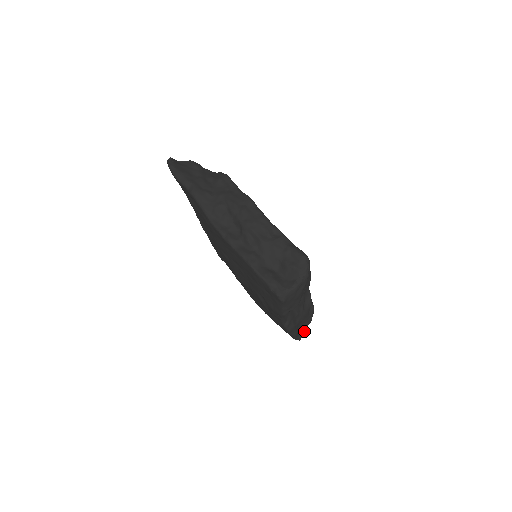
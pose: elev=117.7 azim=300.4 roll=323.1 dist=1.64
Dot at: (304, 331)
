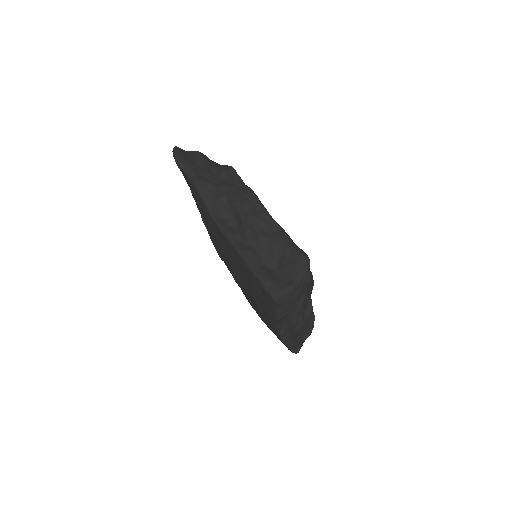
Dot at: (302, 344)
